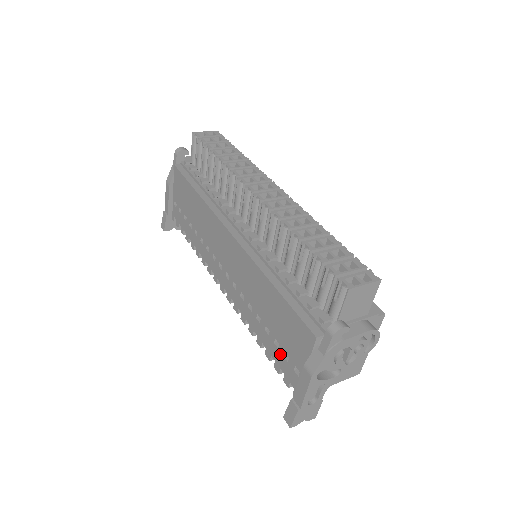
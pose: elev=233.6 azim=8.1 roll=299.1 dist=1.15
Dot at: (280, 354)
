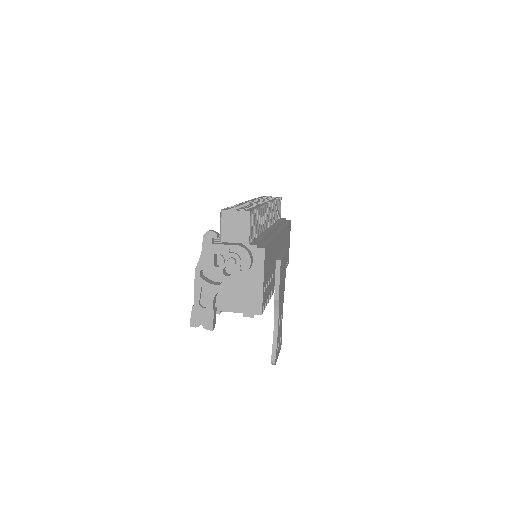
Dot at: occluded
